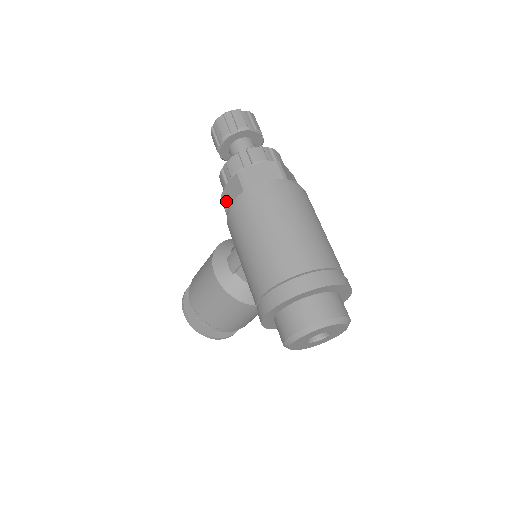
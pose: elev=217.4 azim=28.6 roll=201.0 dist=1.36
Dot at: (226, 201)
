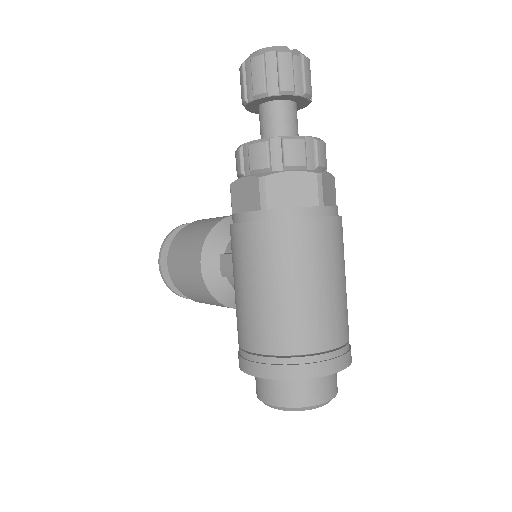
Dot at: (235, 198)
